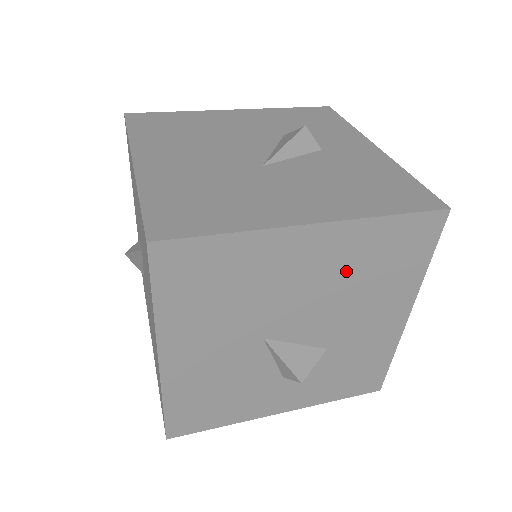
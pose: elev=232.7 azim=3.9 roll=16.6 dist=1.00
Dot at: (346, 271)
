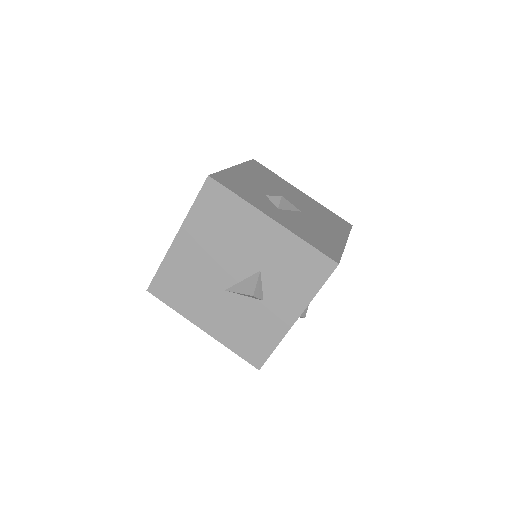
Dot at: (211, 237)
